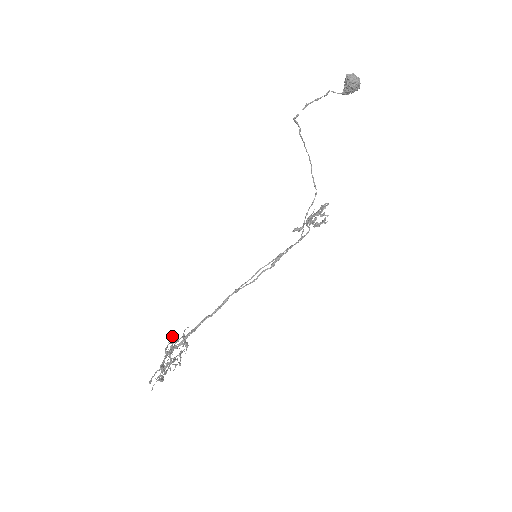
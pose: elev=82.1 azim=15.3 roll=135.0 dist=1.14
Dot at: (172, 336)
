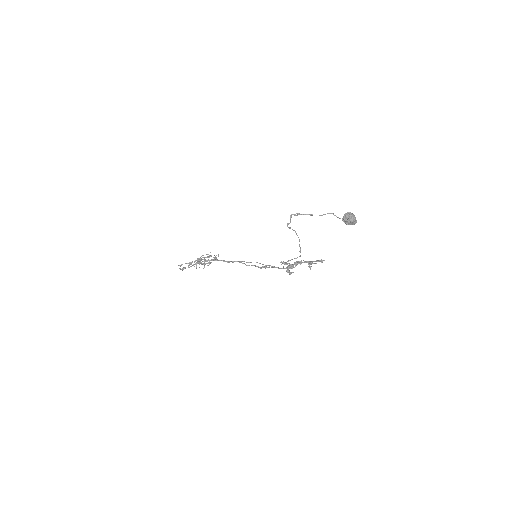
Dot at: occluded
